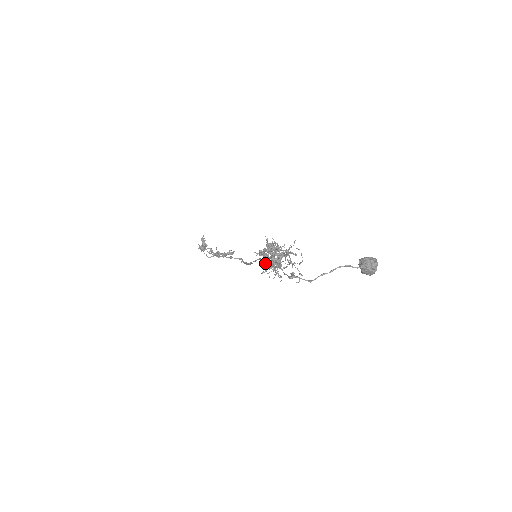
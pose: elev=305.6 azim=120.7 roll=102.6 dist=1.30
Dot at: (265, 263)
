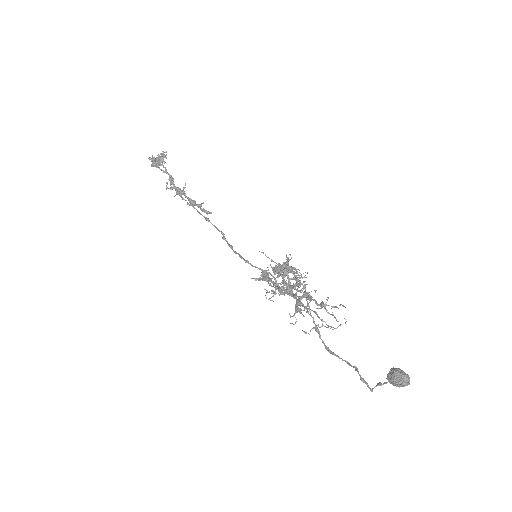
Dot at: (281, 289)
